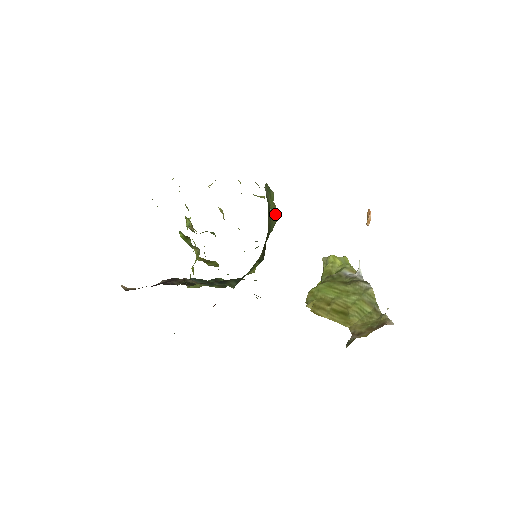
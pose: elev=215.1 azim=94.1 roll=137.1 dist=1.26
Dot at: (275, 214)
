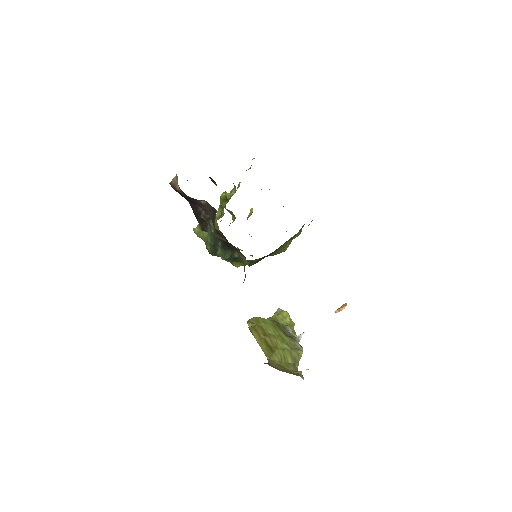
Dot at: (286, 247)
